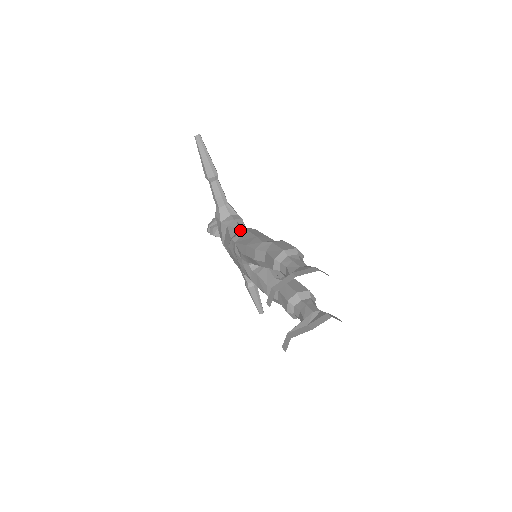
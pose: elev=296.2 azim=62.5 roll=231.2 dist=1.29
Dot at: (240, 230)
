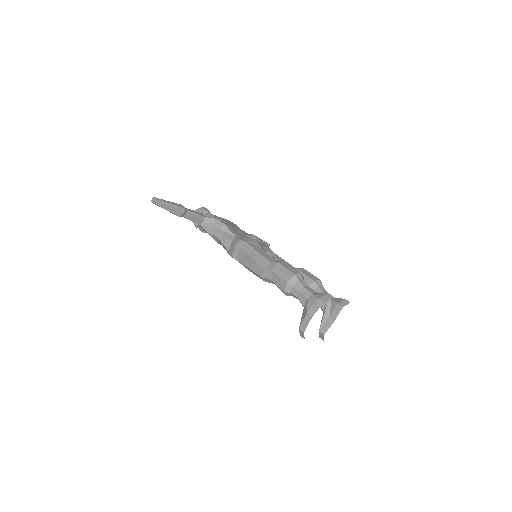
Dot at: (232, 243)
